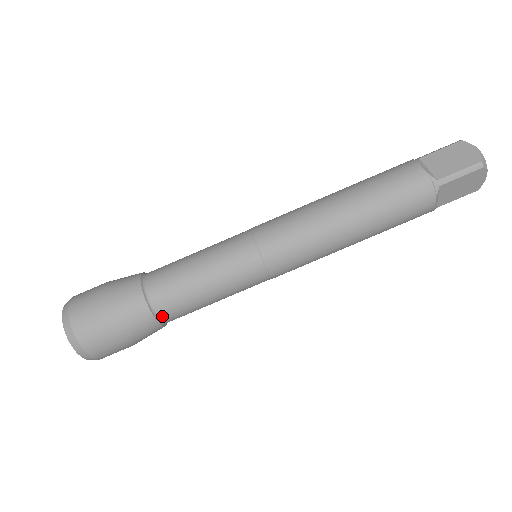
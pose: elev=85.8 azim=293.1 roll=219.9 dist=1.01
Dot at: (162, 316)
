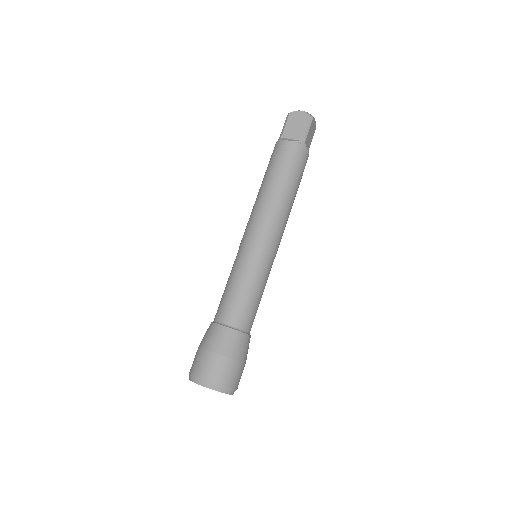
Dot at: (248, 330)
